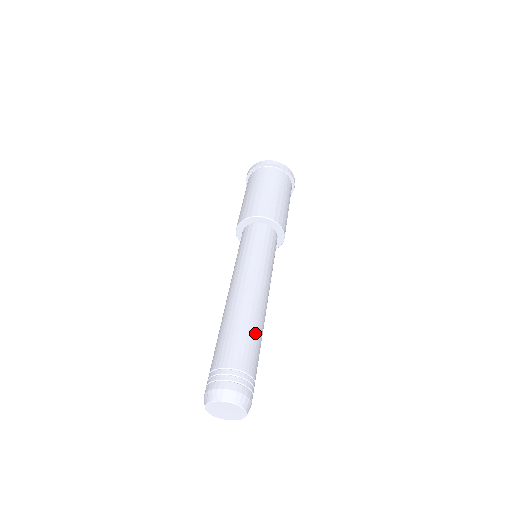
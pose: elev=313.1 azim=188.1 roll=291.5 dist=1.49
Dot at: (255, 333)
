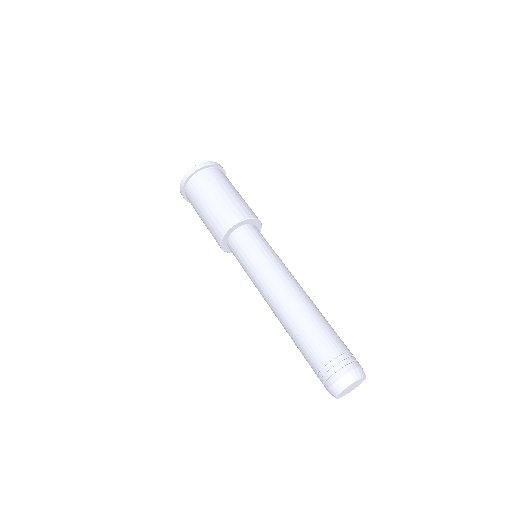
Dot at: (318, 319)
